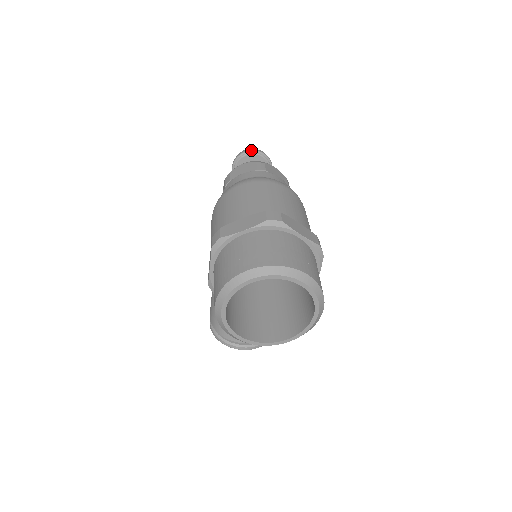
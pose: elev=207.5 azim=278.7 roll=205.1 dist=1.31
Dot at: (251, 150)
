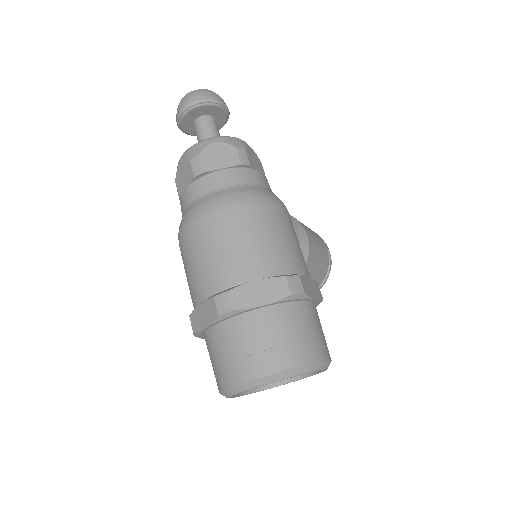
Dot at: (183, 108)
